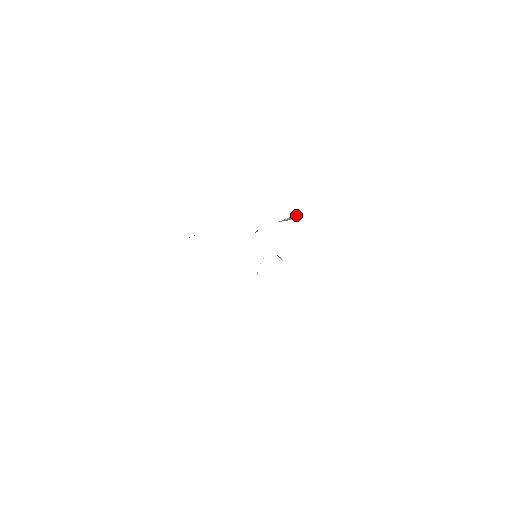
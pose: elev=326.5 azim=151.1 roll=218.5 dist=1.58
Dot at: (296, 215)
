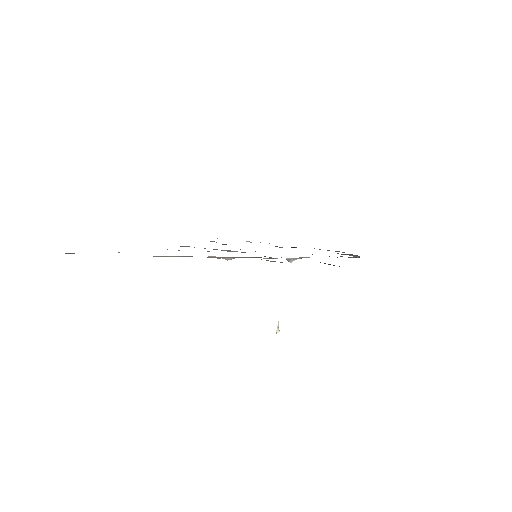
Dot at: occluded
